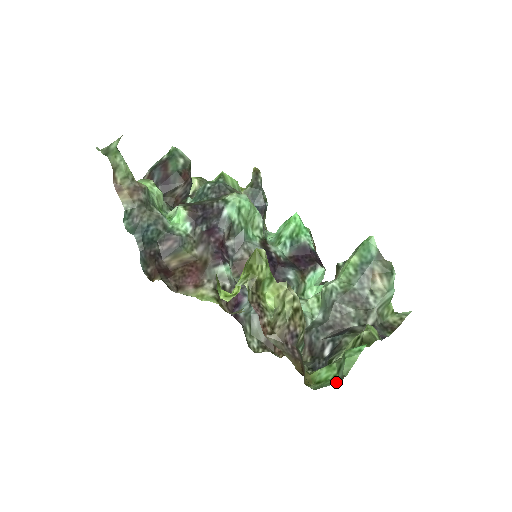
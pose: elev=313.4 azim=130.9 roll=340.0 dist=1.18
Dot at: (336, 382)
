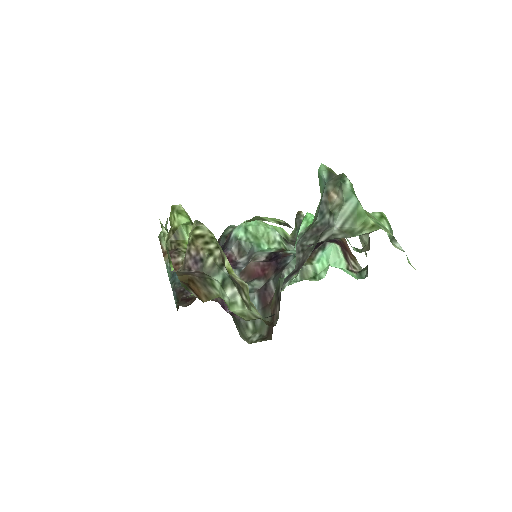
Dot at: occluded
